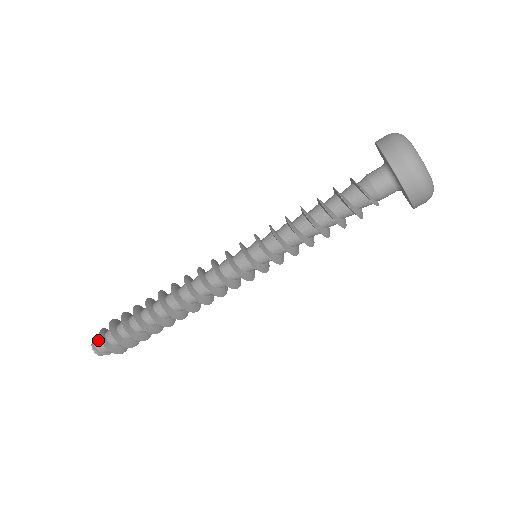
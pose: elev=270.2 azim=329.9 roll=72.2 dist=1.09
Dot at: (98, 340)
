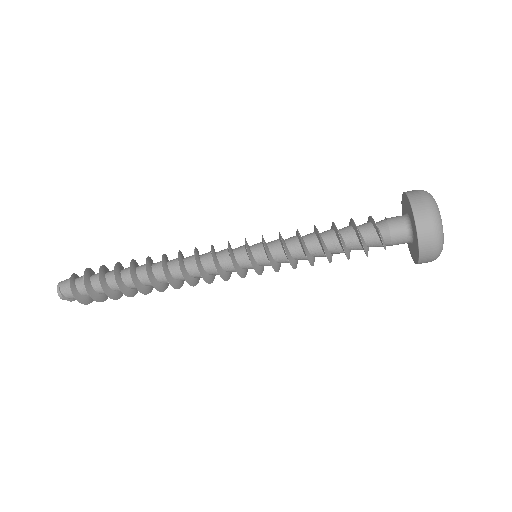
Dot at: (66, 284)
